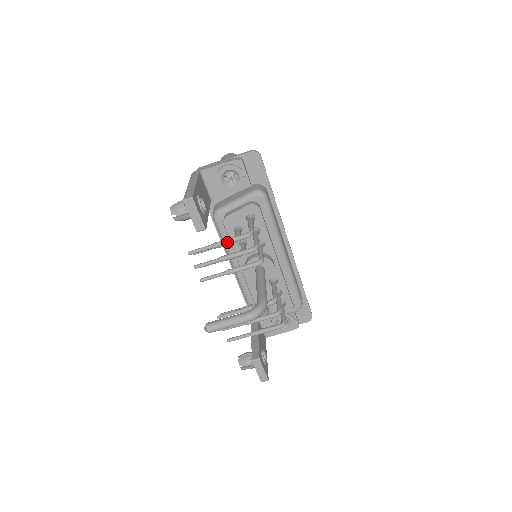
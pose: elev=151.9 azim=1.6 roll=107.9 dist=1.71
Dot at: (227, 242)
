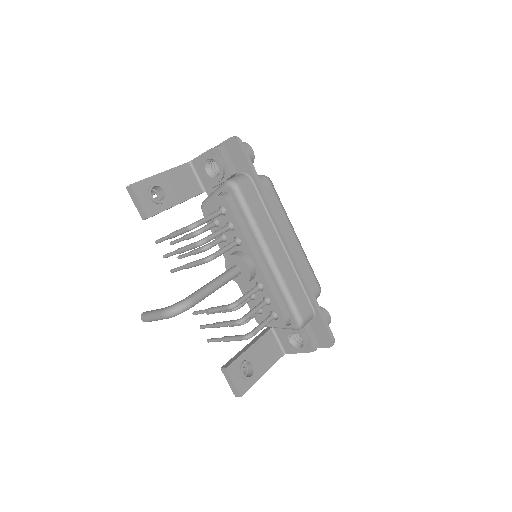
Dot at: (176, 233)
